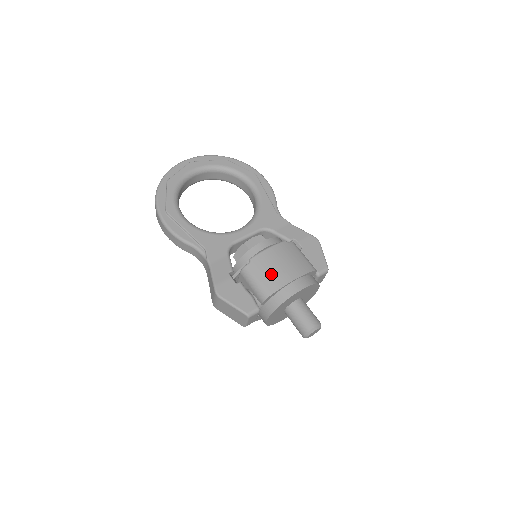
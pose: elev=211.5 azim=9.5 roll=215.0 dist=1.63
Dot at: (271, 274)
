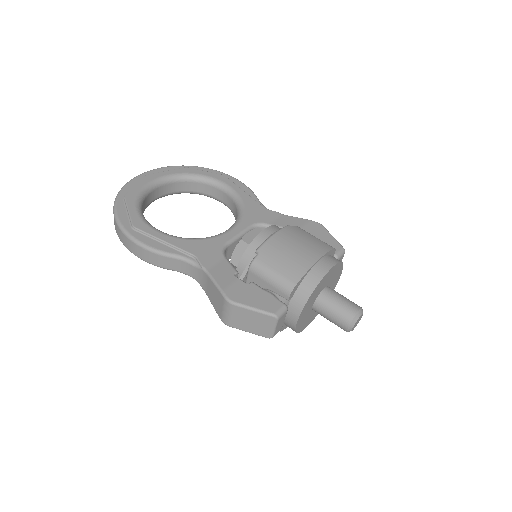
Dot at: (289, 260)
